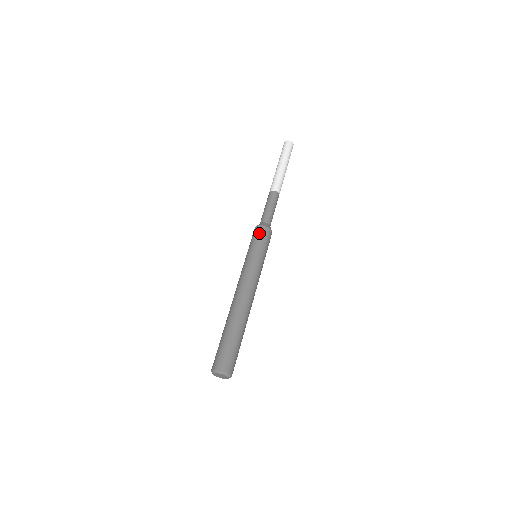
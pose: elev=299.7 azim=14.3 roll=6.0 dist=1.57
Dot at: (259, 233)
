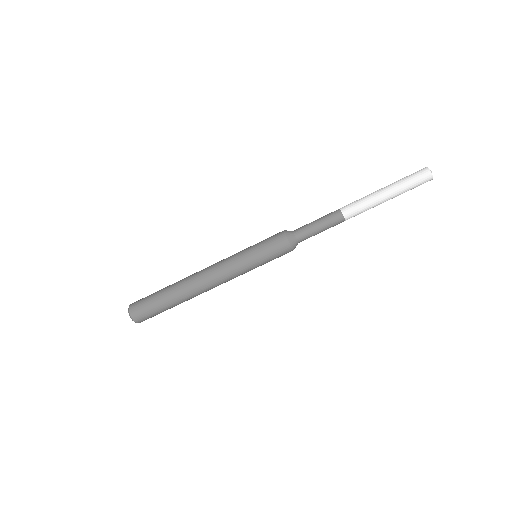
Dot at: (282, 254)
